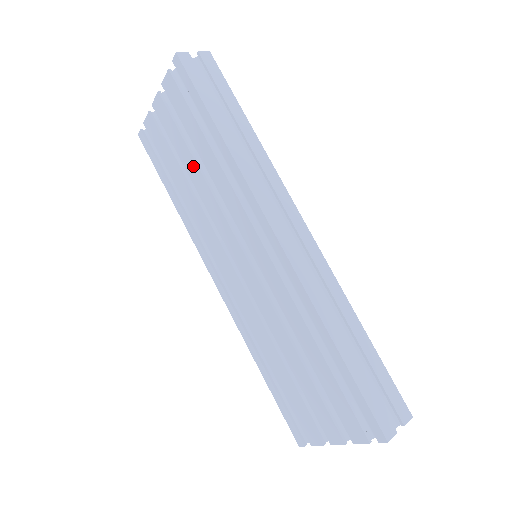
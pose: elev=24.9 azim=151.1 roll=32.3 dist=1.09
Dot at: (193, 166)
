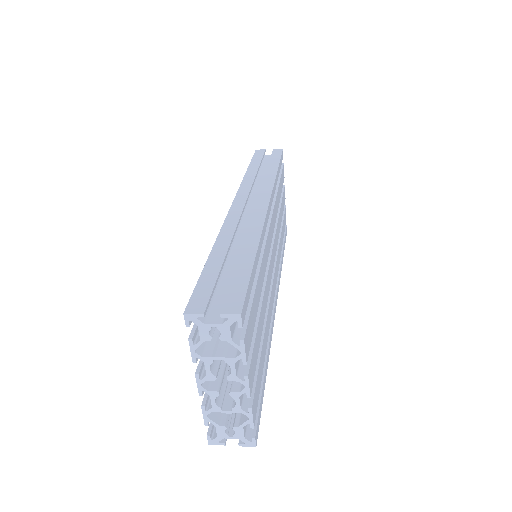
Dot at: occluded
